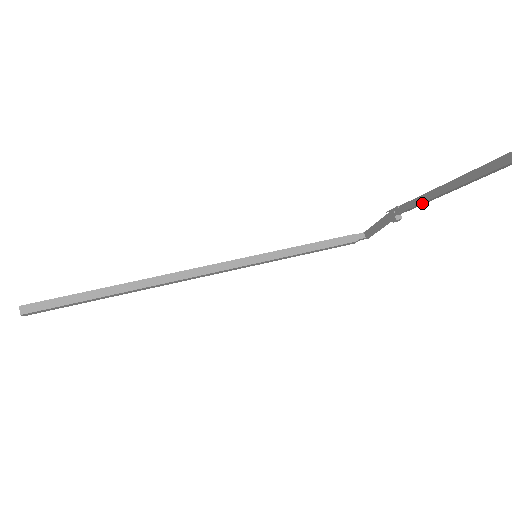
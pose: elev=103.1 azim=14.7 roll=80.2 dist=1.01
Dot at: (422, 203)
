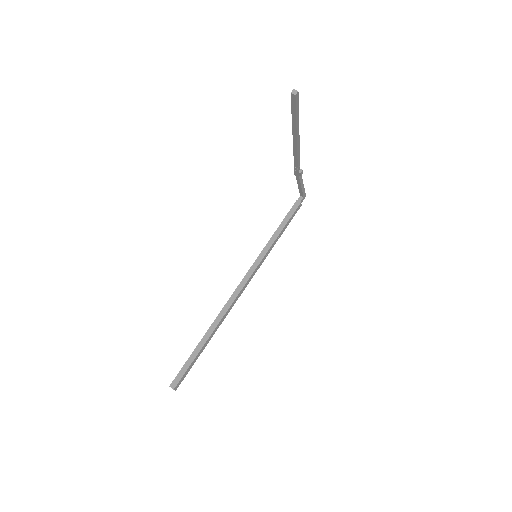
Dot at: (298, 154)
